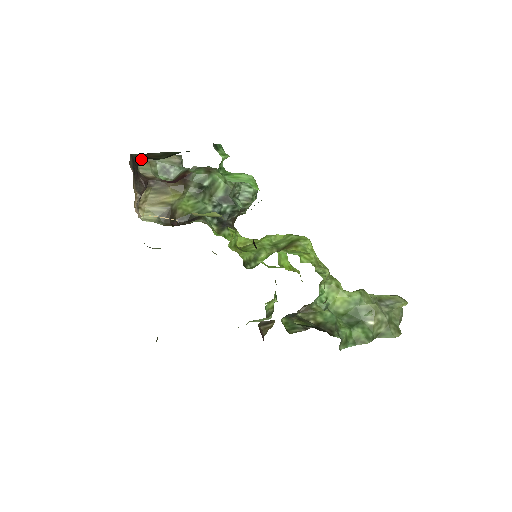
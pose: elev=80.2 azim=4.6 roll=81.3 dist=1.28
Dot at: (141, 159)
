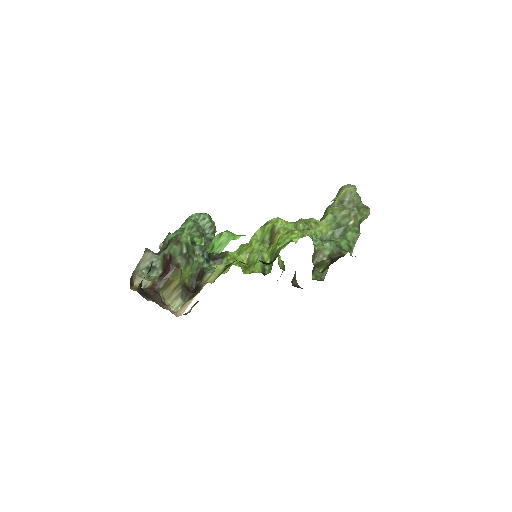
Dot at: (141, 285)
